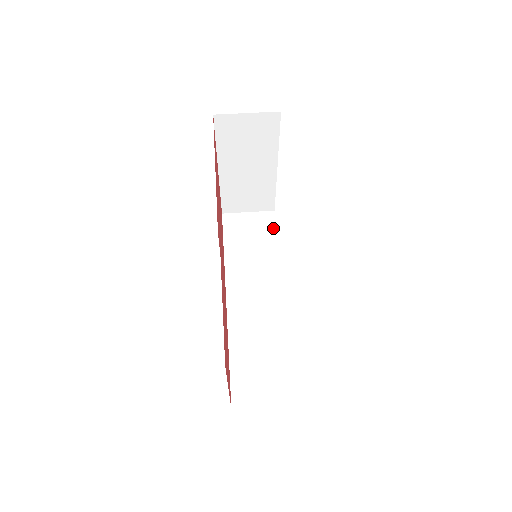
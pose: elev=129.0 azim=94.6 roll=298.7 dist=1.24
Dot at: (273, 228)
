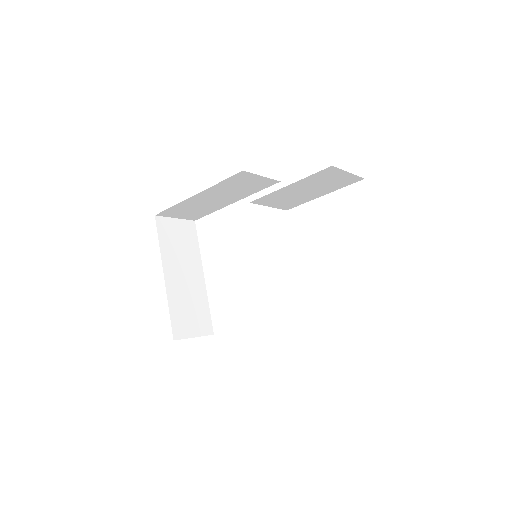
Dot at: occluded
